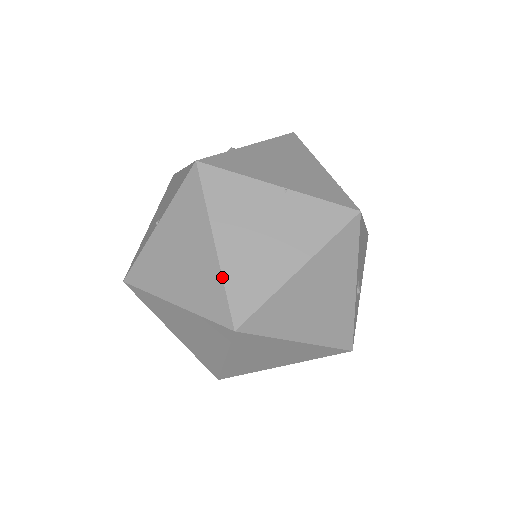
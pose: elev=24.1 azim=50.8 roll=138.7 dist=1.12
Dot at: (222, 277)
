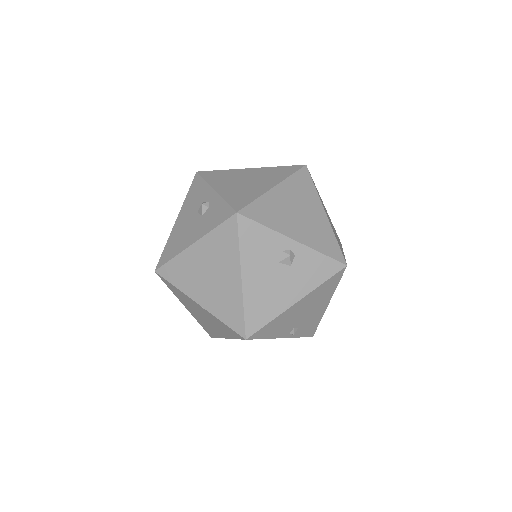
Dot at: occluded
